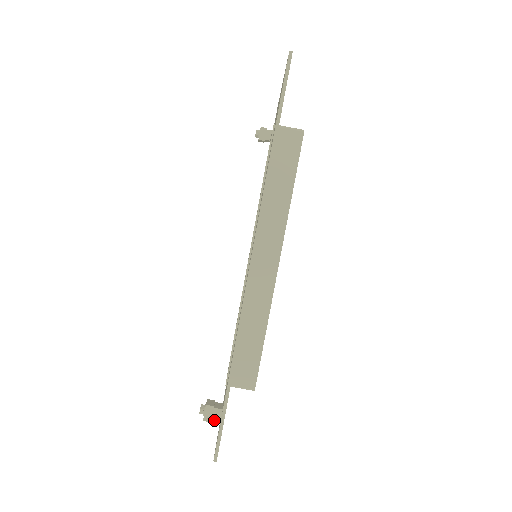
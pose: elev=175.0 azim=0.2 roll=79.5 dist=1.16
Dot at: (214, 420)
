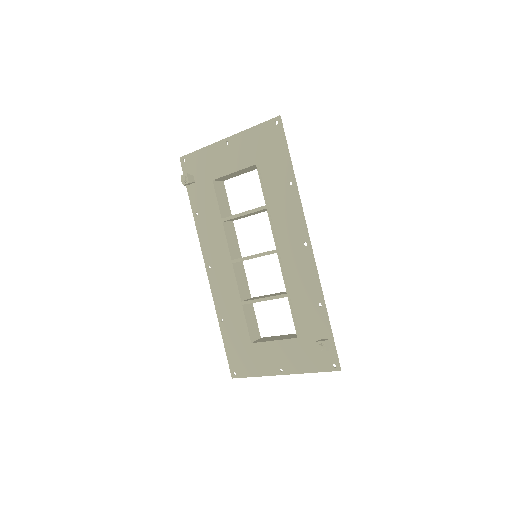
Dot at: (329, 348)
